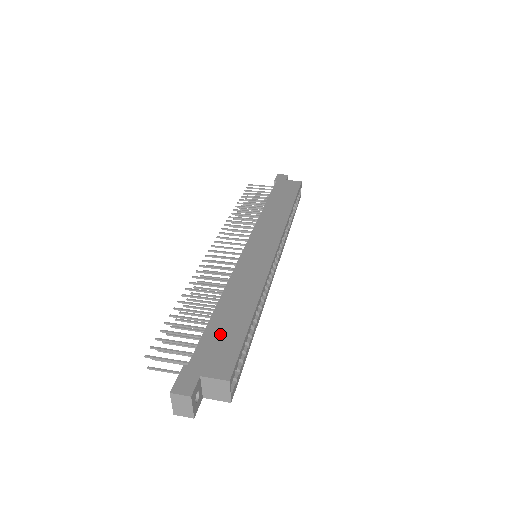
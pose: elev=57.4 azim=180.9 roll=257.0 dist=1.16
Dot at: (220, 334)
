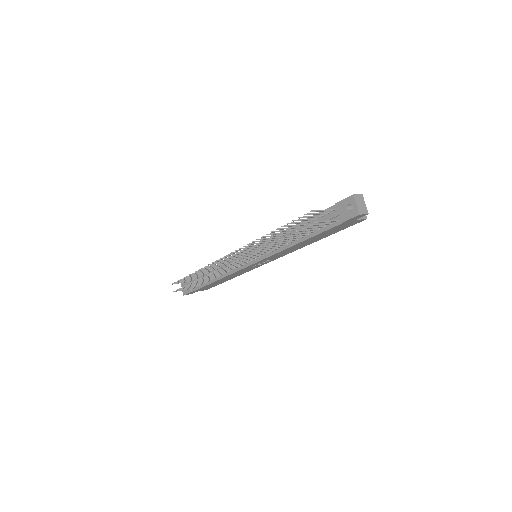
Dot at: occluded
